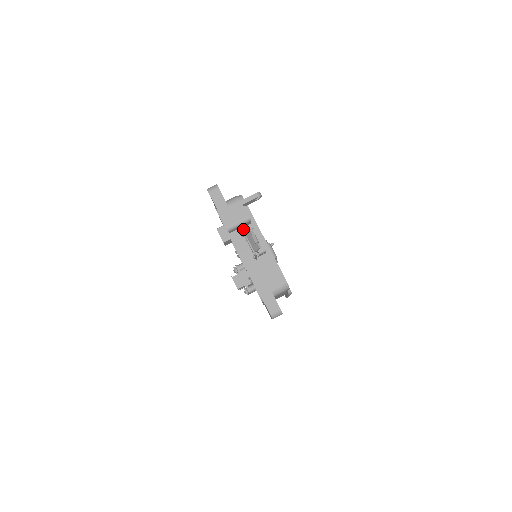
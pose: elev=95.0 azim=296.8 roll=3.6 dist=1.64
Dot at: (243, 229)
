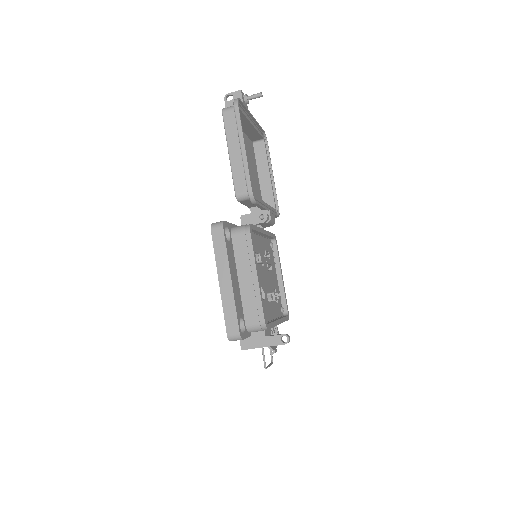
Dot at: occluded
